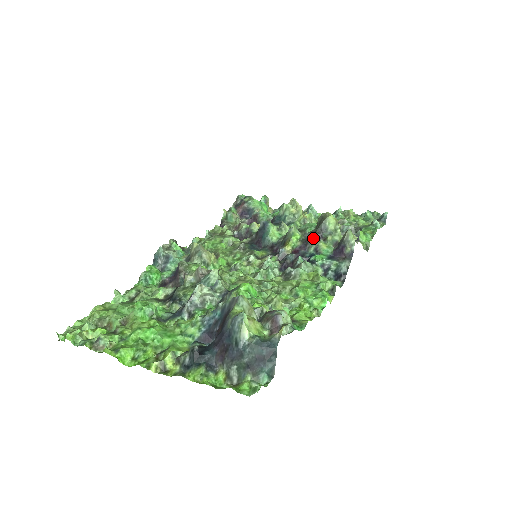
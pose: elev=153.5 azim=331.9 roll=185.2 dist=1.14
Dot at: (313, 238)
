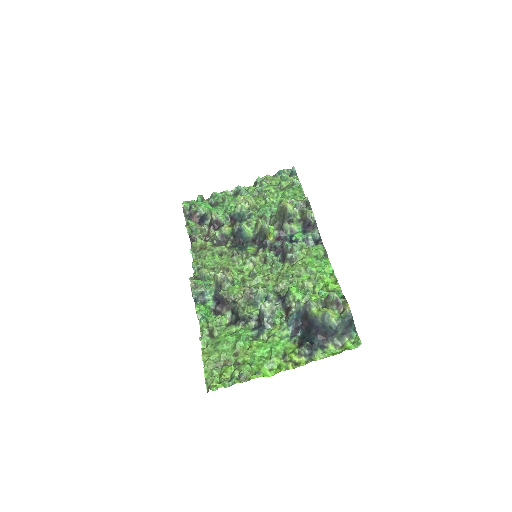
Dot at: (286, 225)
